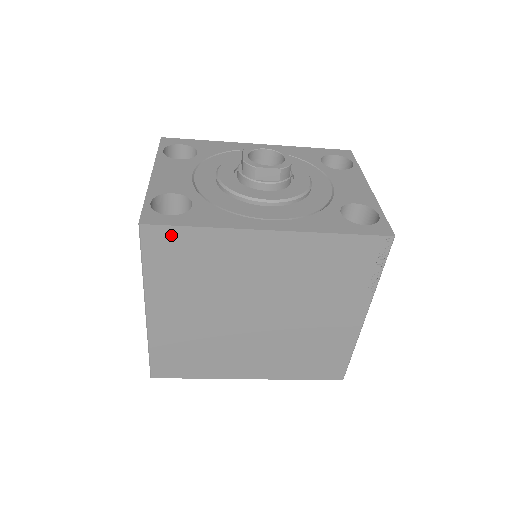
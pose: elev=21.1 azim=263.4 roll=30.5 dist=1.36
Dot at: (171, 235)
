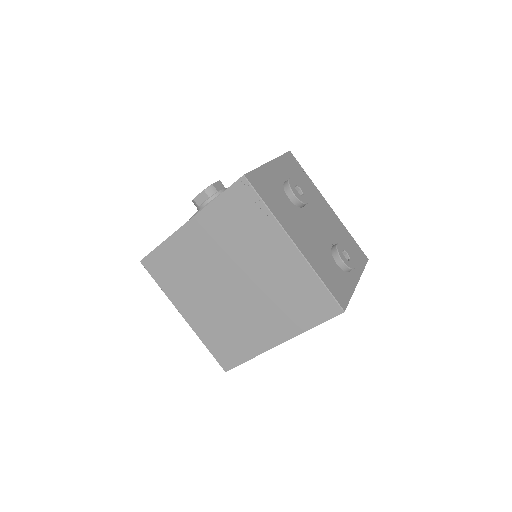
Dot at: (154, 258)
